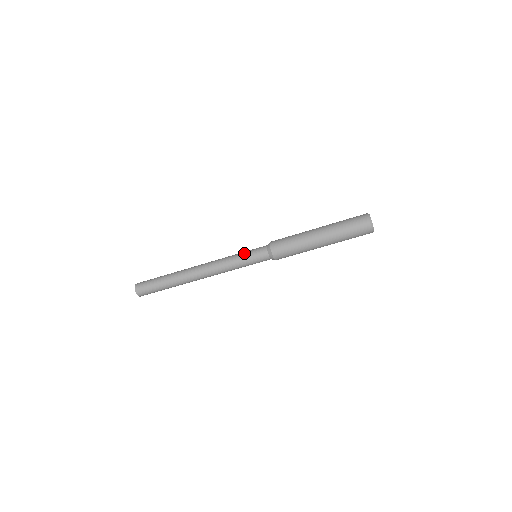
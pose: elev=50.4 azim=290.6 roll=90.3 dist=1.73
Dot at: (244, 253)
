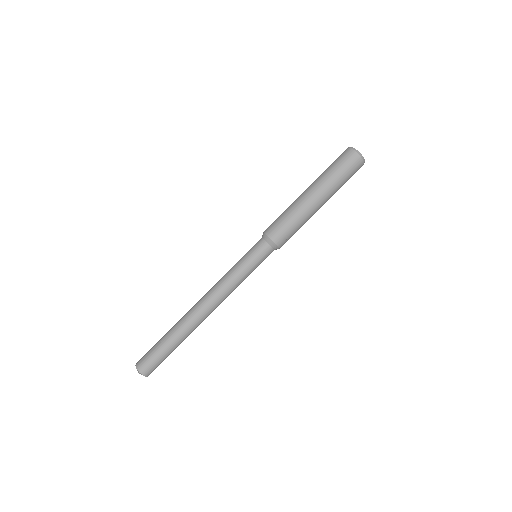
Dot at: occluded
